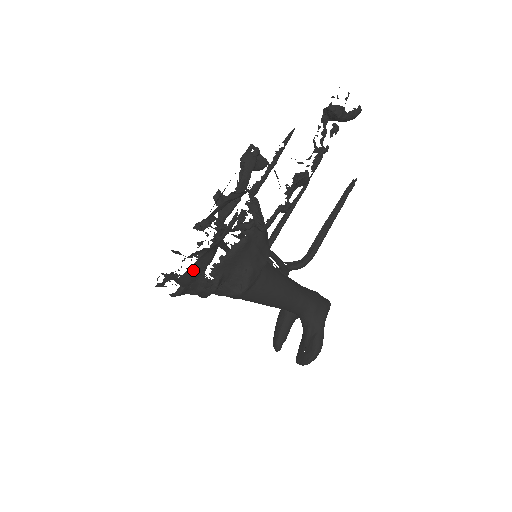
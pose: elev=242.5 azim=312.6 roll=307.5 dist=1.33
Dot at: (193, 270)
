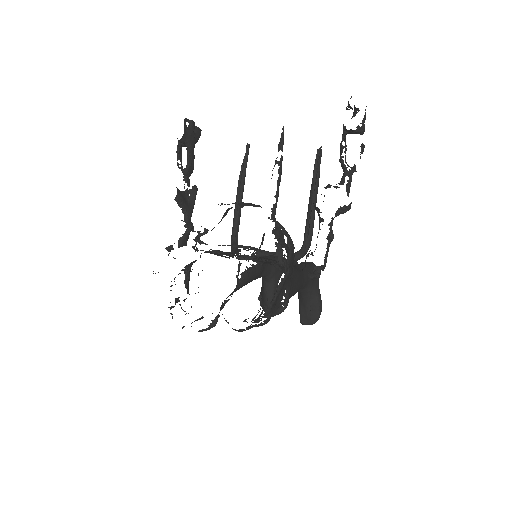
Dot at: (255, 321)
